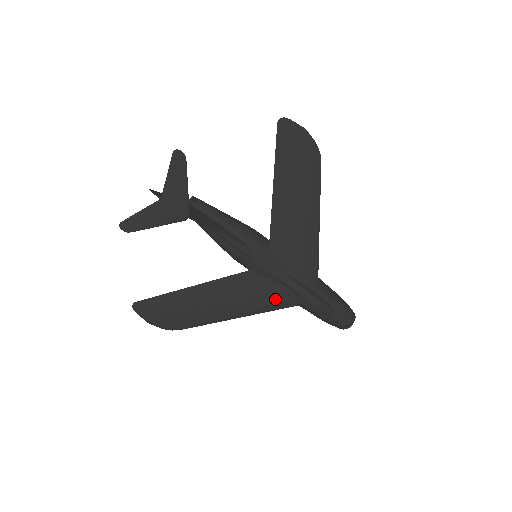
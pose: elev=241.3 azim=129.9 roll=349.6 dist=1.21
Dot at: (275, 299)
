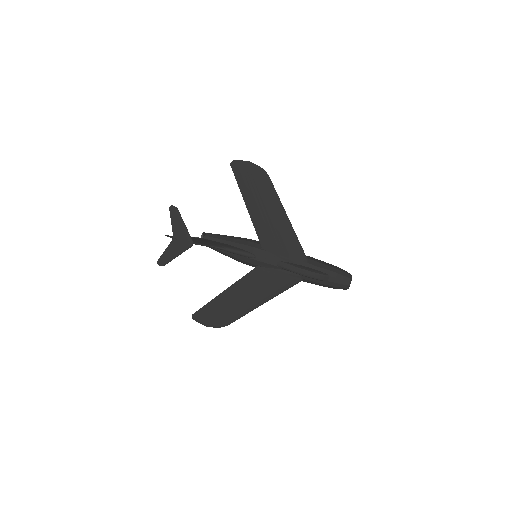
Dot at: (282, 282)
